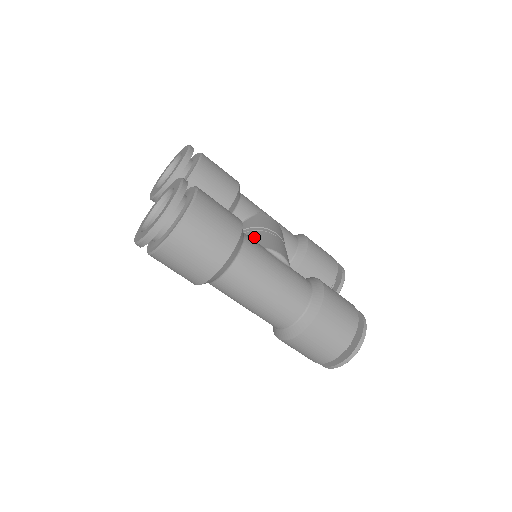
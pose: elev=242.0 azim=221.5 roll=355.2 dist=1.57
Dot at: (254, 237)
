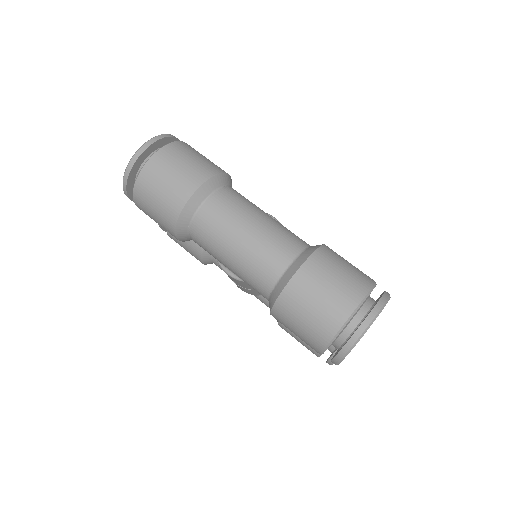
Dot at: occluded
